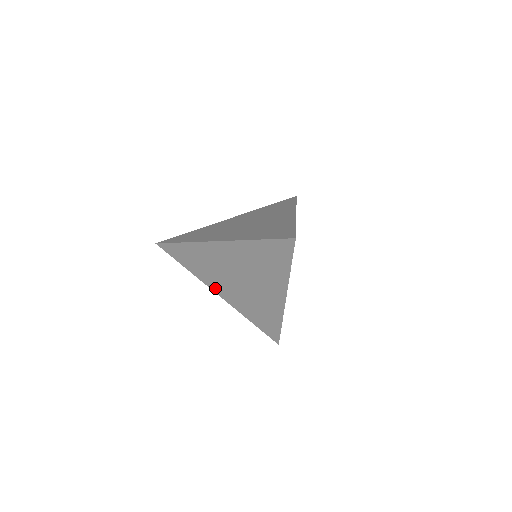
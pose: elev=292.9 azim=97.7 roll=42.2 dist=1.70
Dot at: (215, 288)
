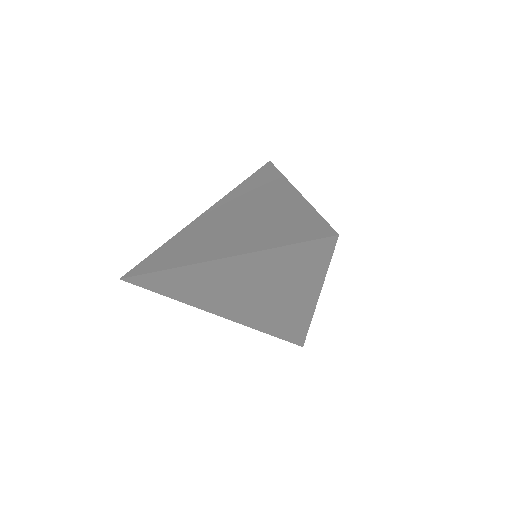
Dot at: (214, 310)
